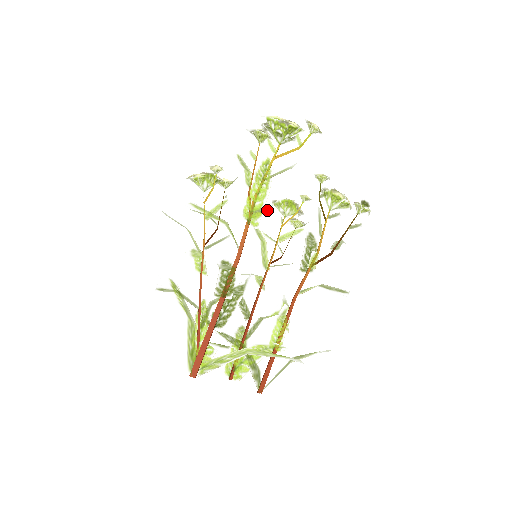
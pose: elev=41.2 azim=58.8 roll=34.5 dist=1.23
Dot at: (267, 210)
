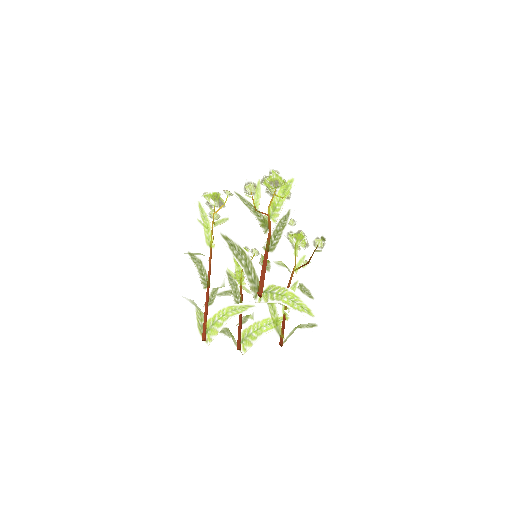
Dot at: occluded
